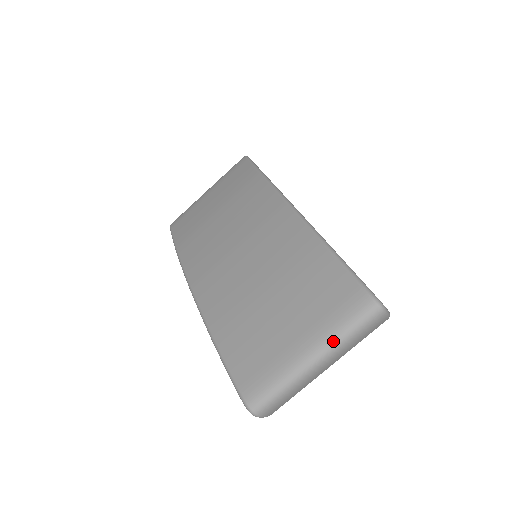
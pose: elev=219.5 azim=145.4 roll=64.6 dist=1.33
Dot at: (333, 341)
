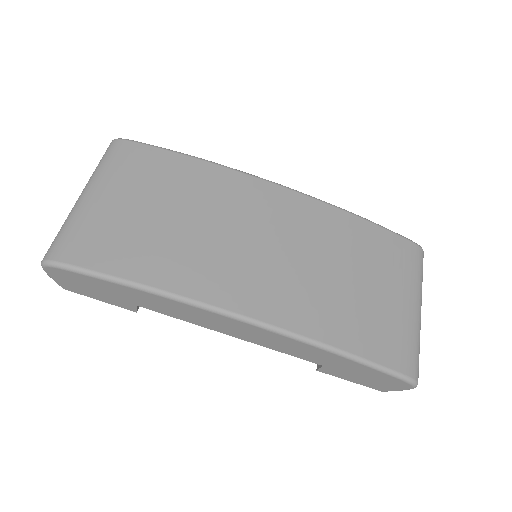
Dot at: occluded
